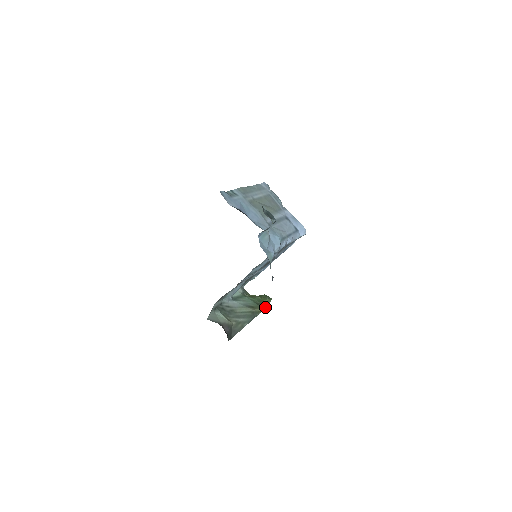
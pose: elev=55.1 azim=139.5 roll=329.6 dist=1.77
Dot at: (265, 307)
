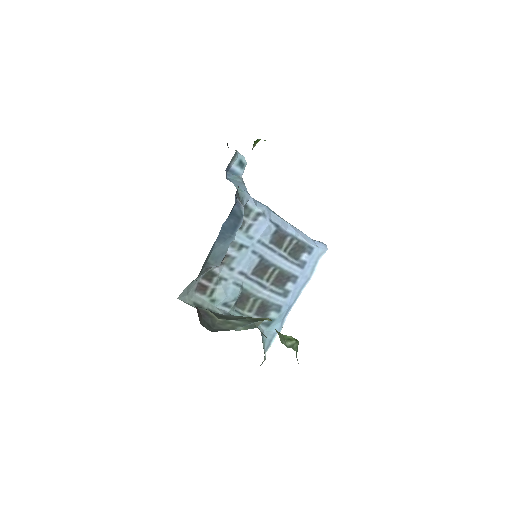
Dot at: (286, 346)
